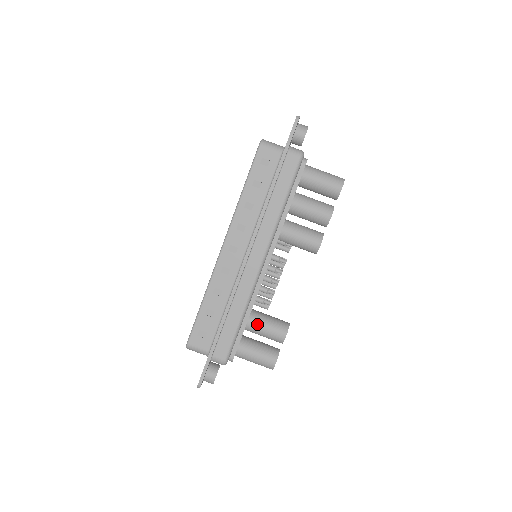
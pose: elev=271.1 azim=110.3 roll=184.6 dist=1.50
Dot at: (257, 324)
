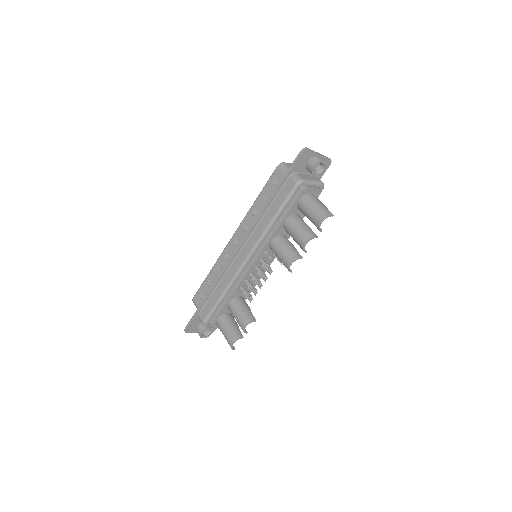
Dot at: (233, 307)
